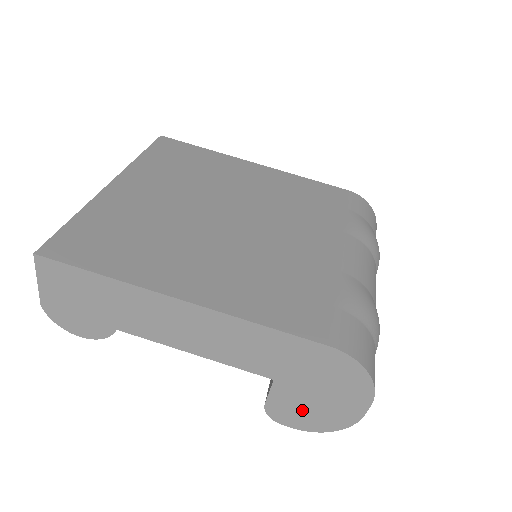
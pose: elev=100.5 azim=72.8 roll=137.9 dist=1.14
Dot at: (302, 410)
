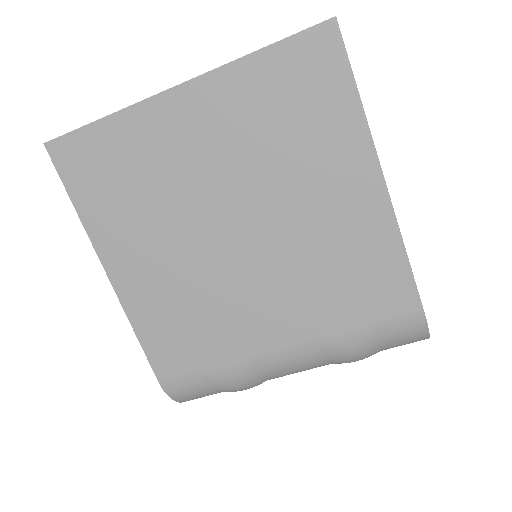
Dot at: occluded
